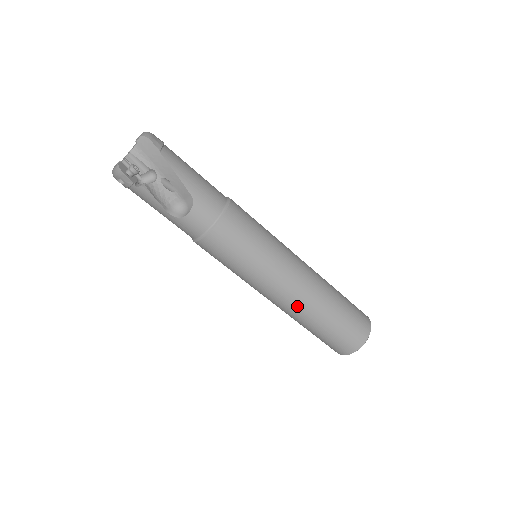
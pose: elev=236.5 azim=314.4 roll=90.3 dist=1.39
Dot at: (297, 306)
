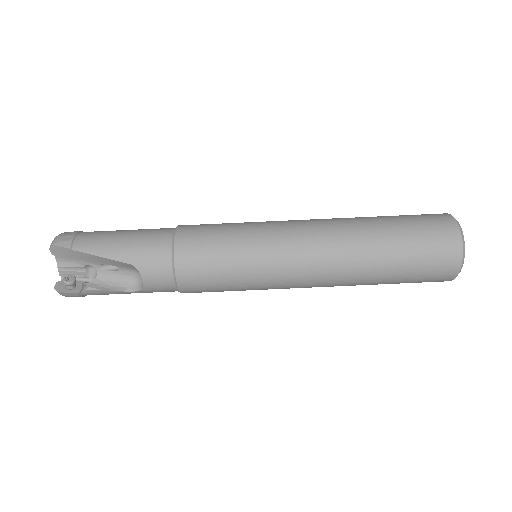
Dot at: (336, 277)
